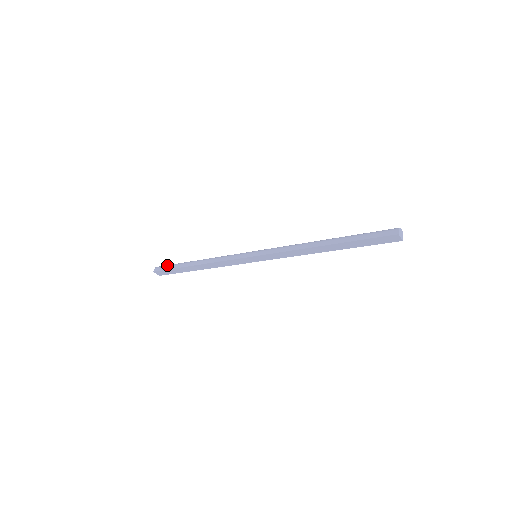
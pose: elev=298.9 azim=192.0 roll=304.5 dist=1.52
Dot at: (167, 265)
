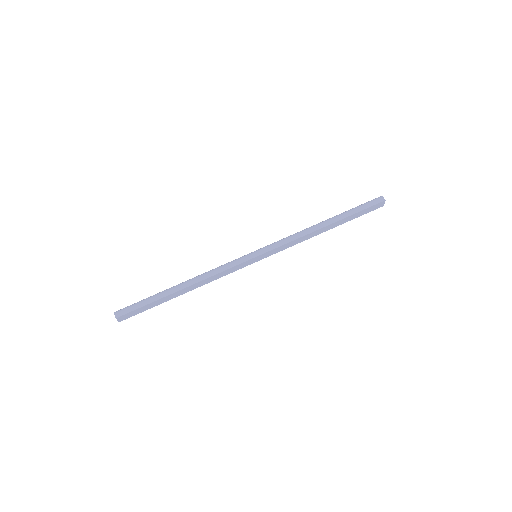
Dot at: (134, 304)
